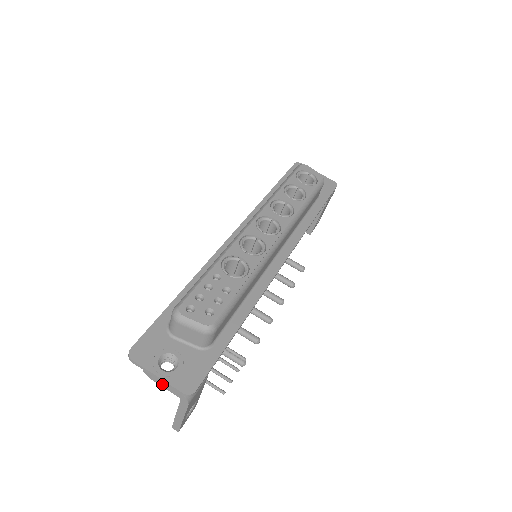
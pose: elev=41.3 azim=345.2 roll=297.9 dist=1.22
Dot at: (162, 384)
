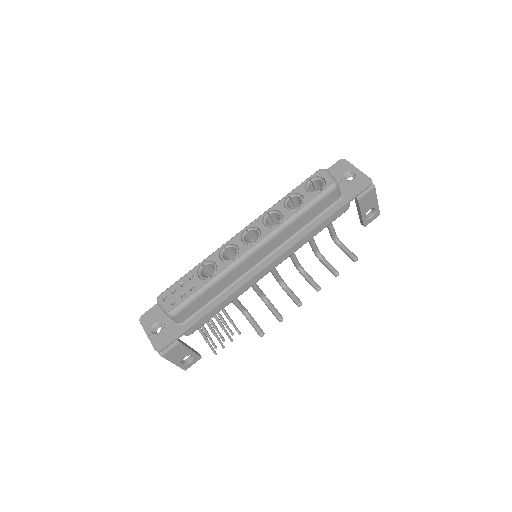
Dot at: occluded
